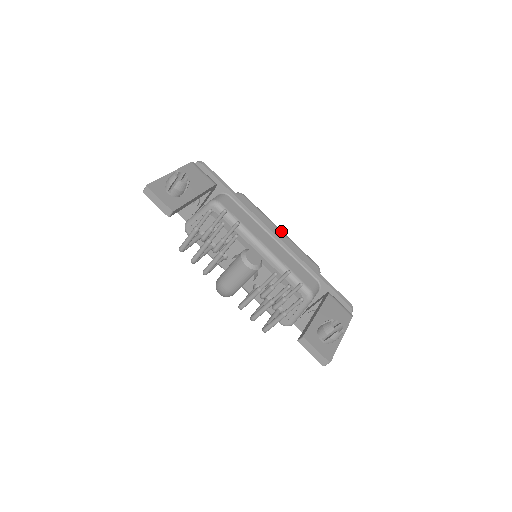
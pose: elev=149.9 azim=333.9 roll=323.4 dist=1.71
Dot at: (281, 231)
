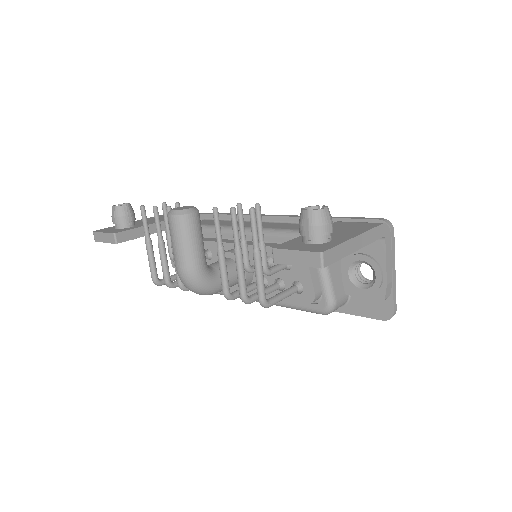
Dot at: occluded
